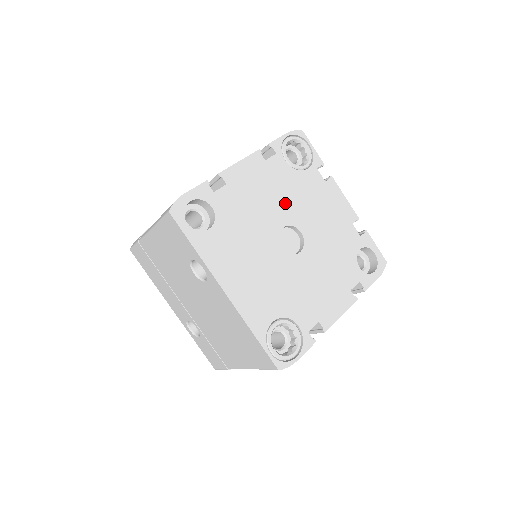
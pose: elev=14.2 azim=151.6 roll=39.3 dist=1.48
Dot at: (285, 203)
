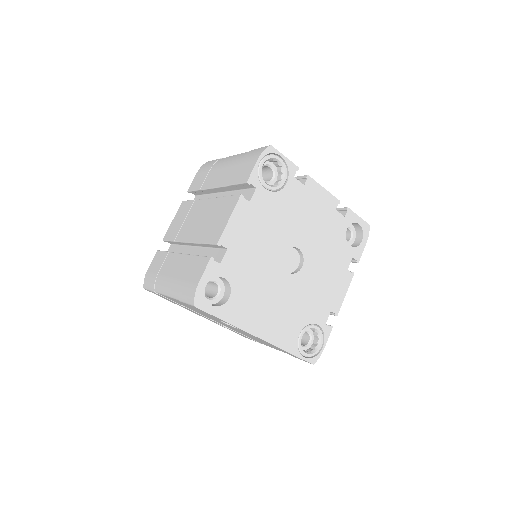
Dot at: (278, 231)
